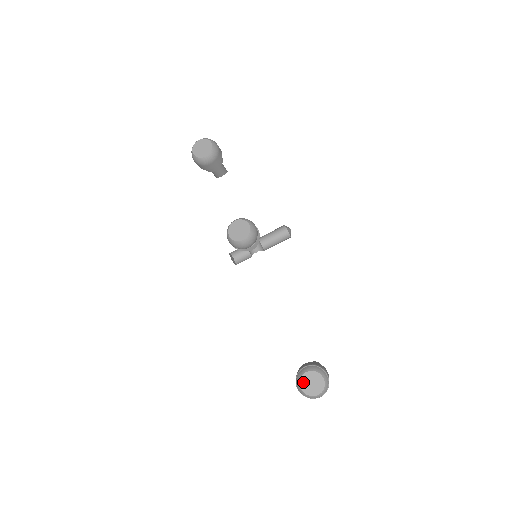
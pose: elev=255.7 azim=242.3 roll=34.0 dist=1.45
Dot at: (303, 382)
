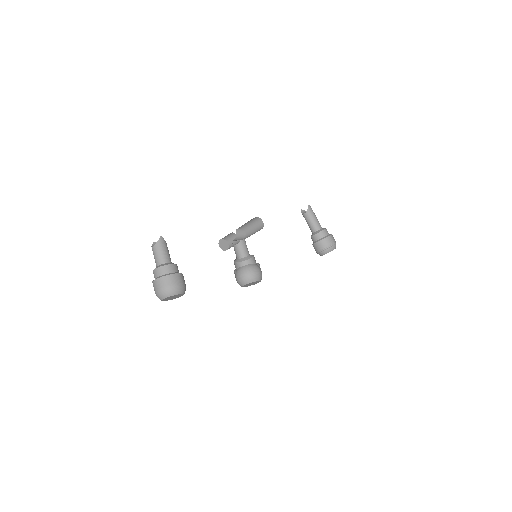
Dot at: occluded
